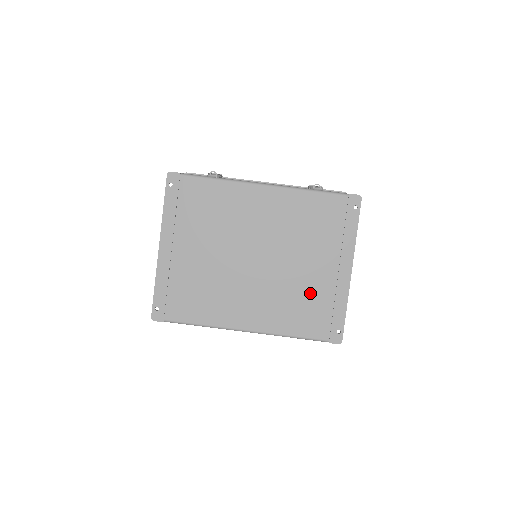
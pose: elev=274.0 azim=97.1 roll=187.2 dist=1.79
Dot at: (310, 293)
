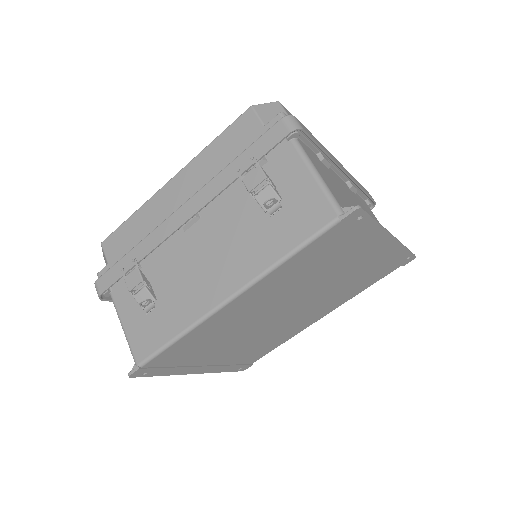
Dot at: (360, 274)
